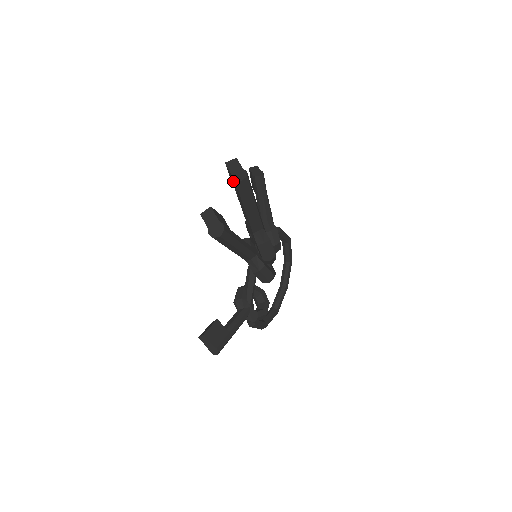
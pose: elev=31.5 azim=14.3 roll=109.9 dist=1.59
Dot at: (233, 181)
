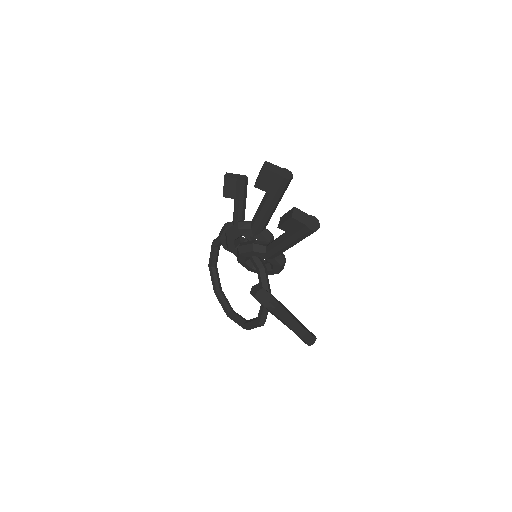
Dot at: (286, 180)
